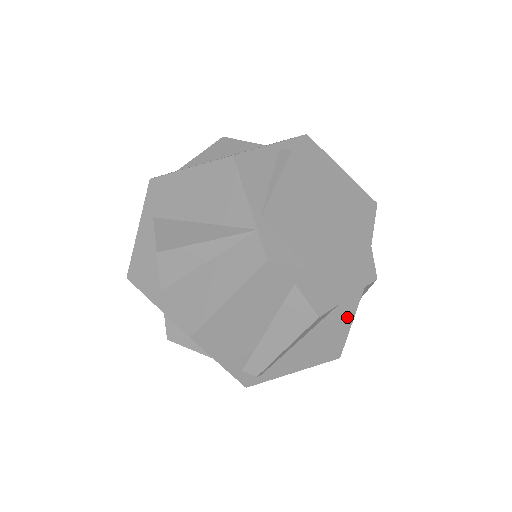
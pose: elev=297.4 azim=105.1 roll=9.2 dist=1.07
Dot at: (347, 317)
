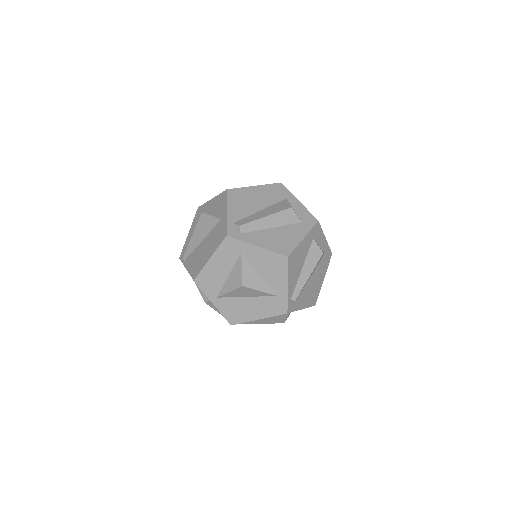
Dot at: (303, 233)
